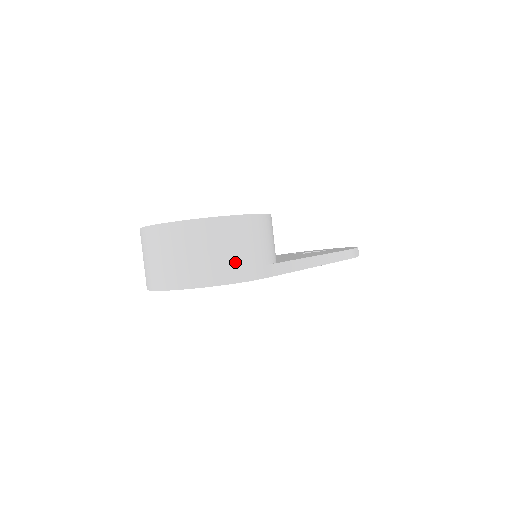
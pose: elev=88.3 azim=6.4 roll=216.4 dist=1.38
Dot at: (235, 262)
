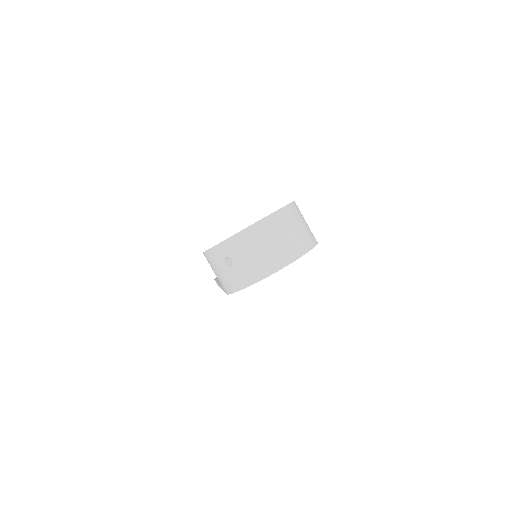
Dot at: (309, 231)
